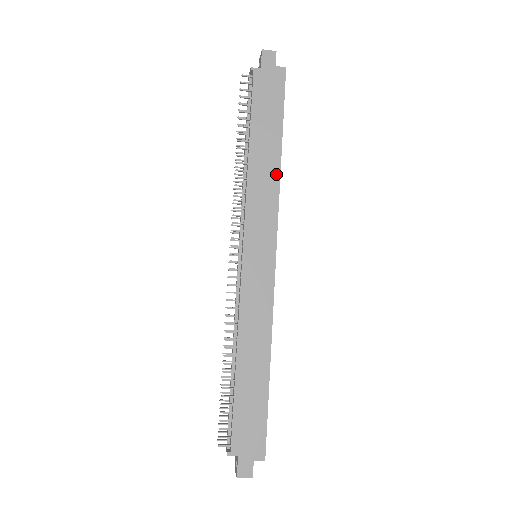
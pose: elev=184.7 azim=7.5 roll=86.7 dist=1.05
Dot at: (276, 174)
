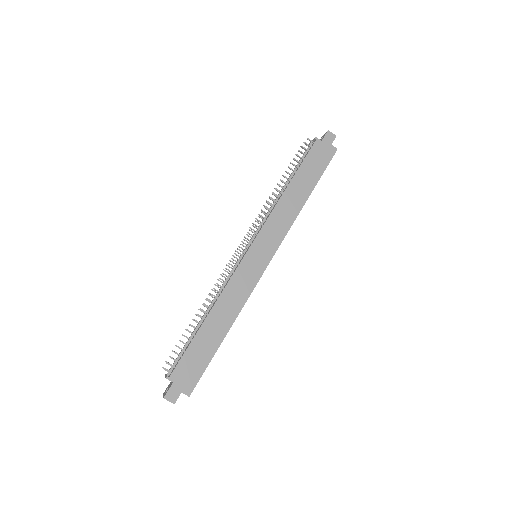
Dot at: (297, 210)
